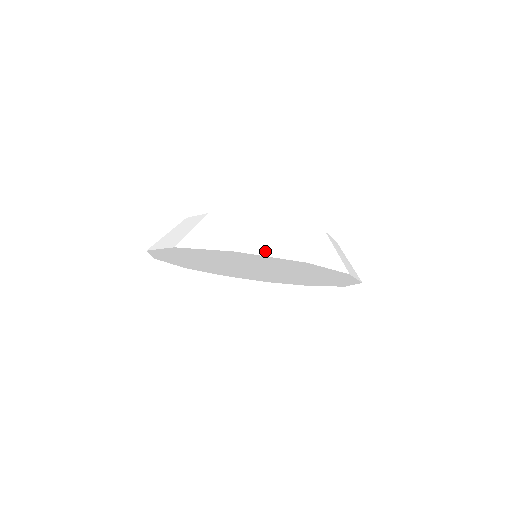
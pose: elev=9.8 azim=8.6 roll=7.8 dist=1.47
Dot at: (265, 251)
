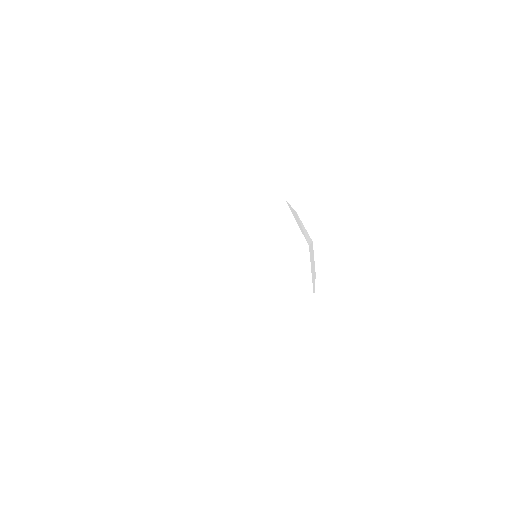
Dot at: occluded
